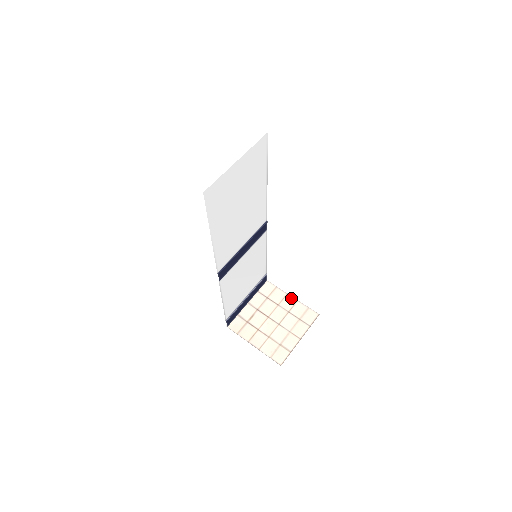
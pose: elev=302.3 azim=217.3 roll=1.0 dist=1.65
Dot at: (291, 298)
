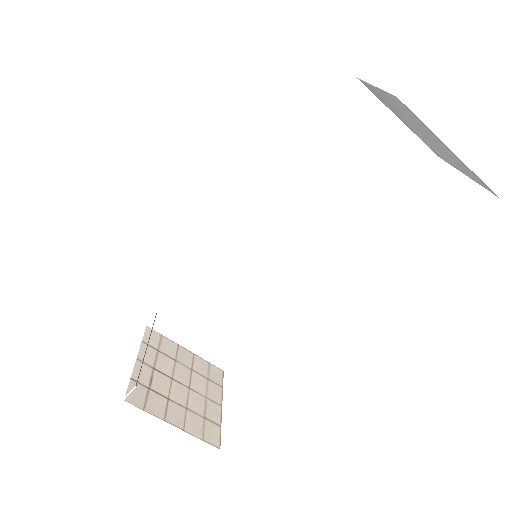
Dot at: (186, 350)
